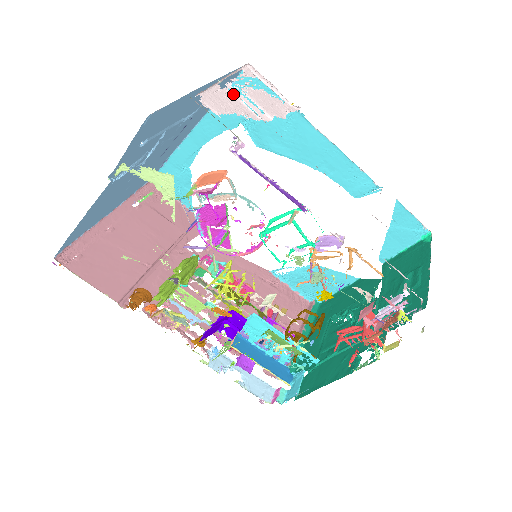
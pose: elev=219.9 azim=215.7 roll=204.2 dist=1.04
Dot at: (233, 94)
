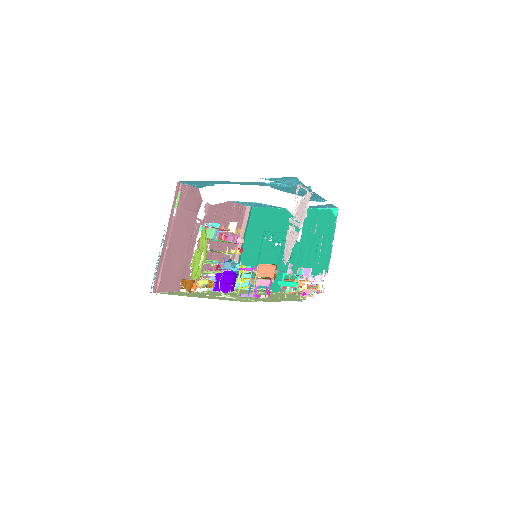
Dot at: (292, 229)
